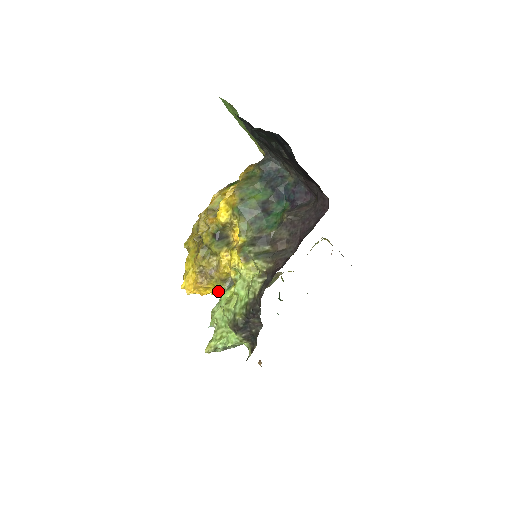
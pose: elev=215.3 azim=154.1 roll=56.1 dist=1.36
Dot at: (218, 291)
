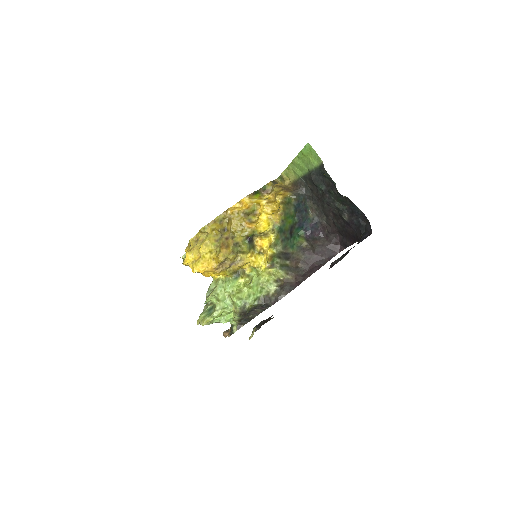
Dot at: (218, 275)
